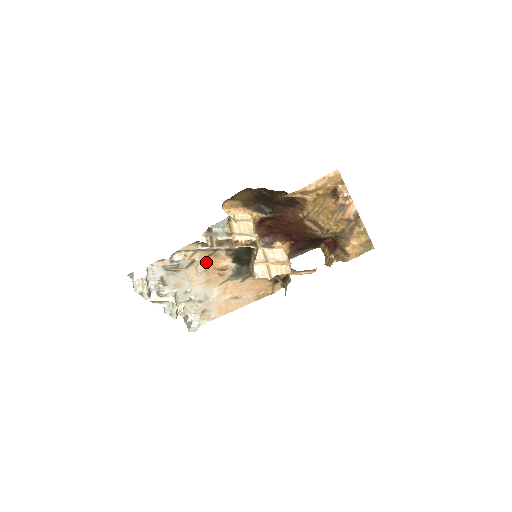
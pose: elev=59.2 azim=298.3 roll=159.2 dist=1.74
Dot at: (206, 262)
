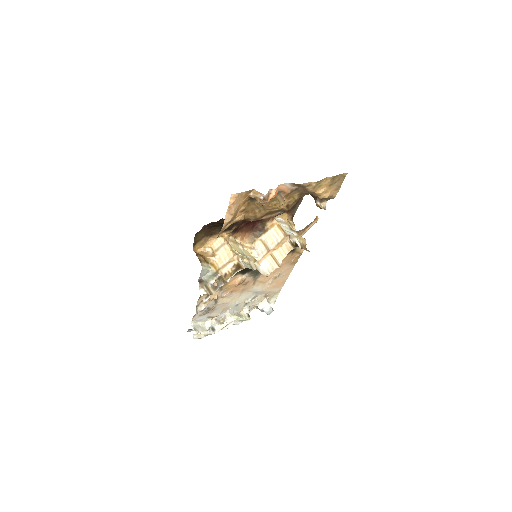
Dot at: (225, 290)
